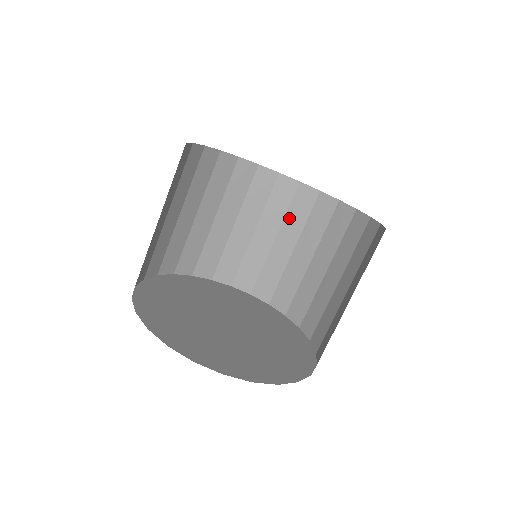
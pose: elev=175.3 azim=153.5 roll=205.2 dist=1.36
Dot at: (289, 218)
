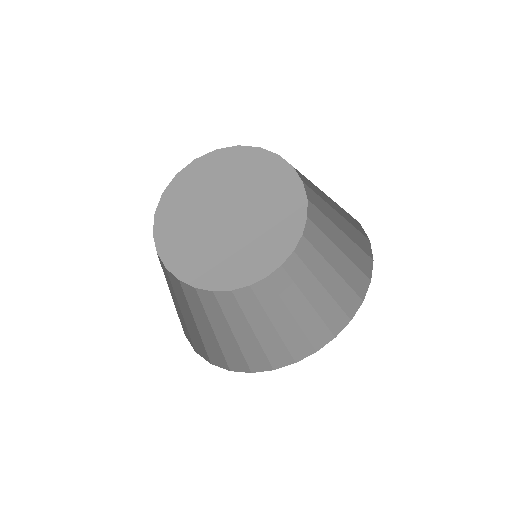
Dot at: (348, 224)
